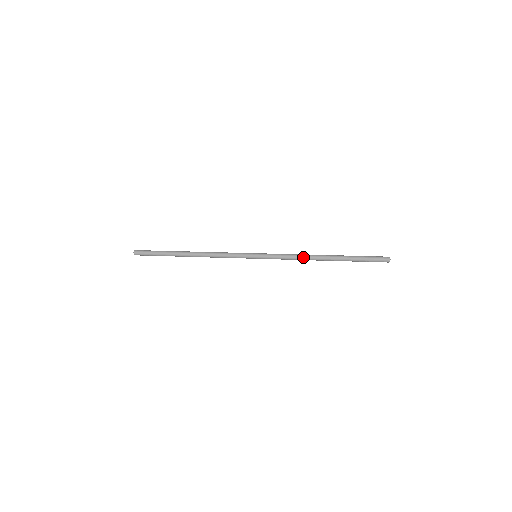
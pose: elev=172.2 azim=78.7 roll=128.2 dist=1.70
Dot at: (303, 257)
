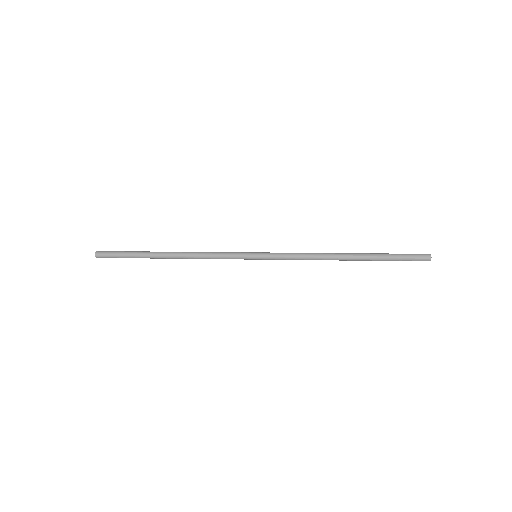
Dot at: (318, 254)
